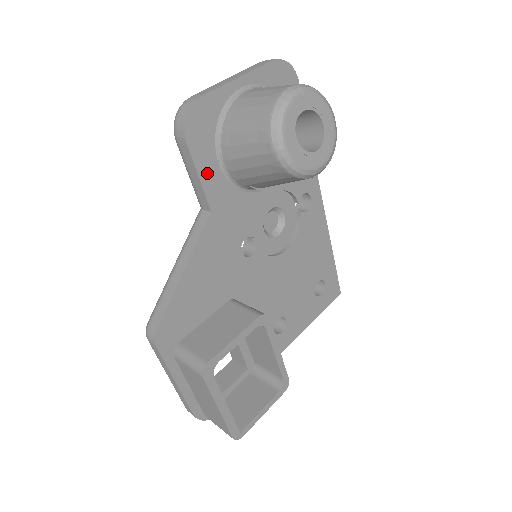
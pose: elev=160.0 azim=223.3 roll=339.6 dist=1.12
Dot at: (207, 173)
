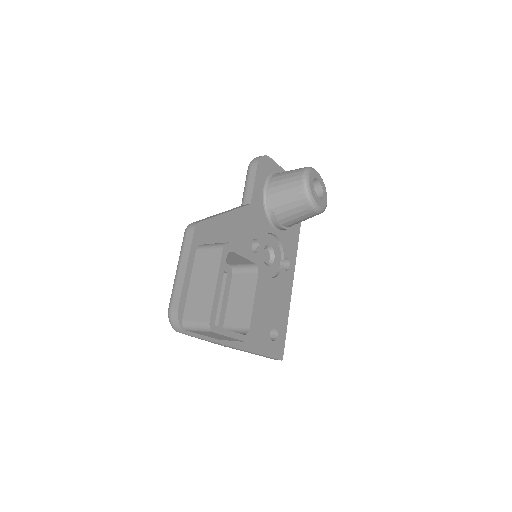
Dot at: (258, 186)
